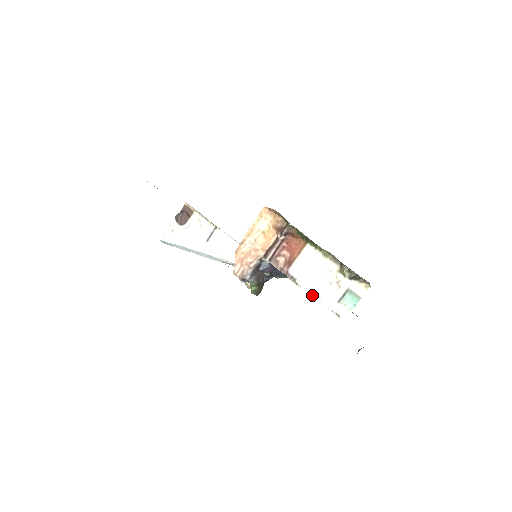
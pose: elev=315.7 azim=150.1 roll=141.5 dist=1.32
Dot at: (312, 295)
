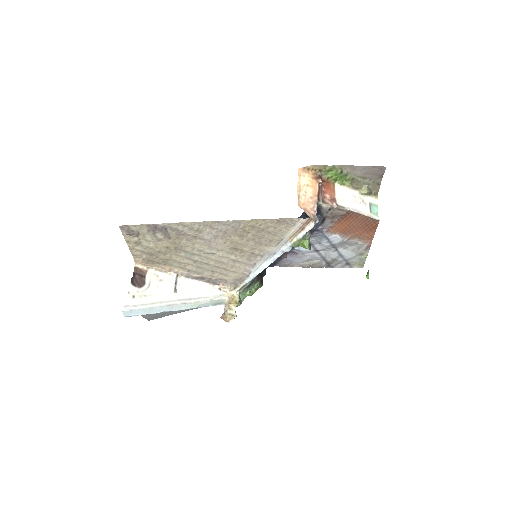
Dot at: (359, 212)
